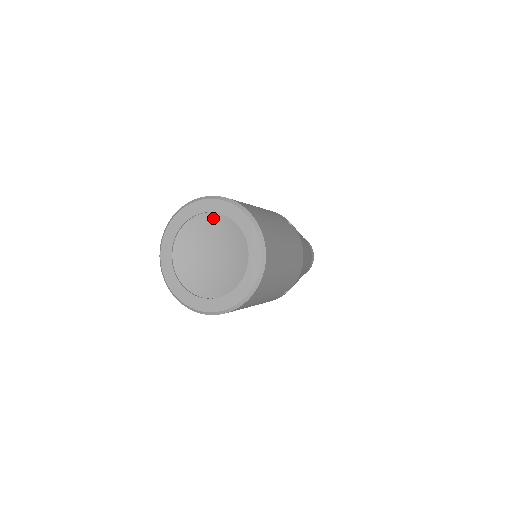
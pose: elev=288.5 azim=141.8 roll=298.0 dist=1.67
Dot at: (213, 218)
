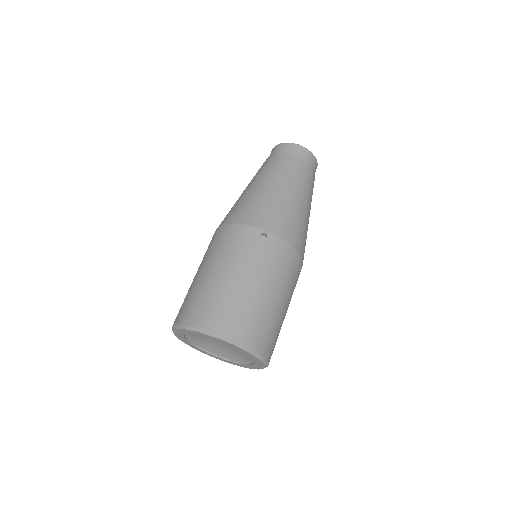
Dot at: occluded
